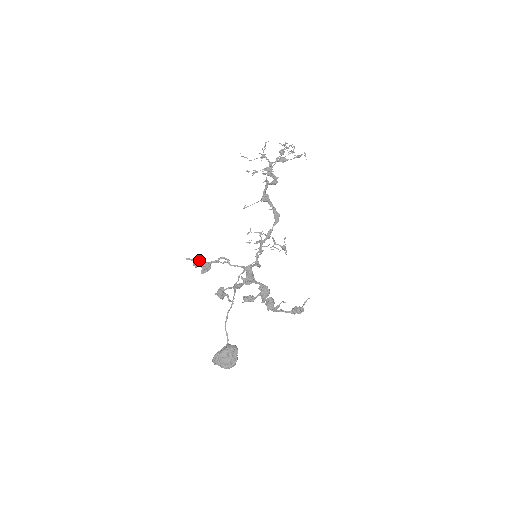
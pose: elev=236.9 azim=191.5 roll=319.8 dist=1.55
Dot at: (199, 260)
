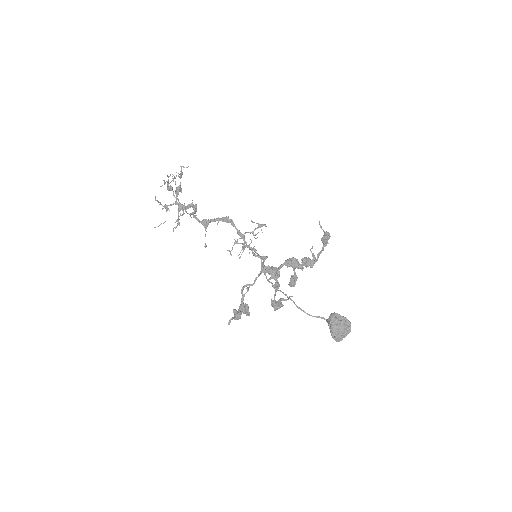
Dot at: (234, 313)
